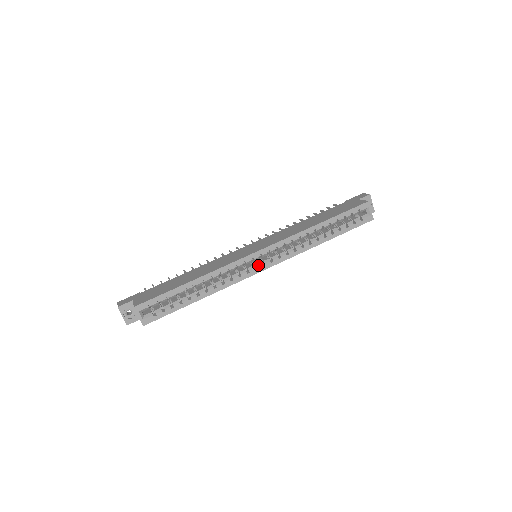
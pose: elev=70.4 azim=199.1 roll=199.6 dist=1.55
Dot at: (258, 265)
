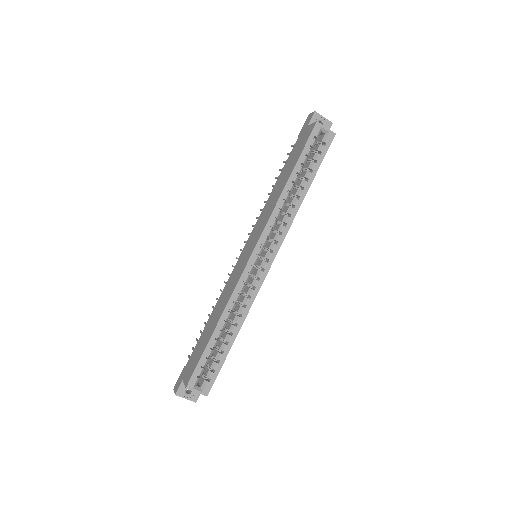
Dot at: (262, 265)
